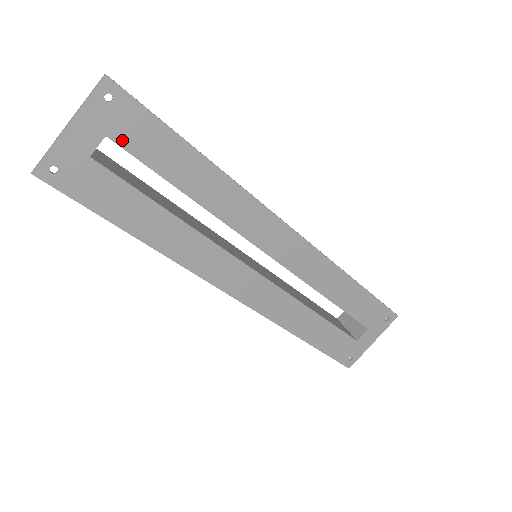
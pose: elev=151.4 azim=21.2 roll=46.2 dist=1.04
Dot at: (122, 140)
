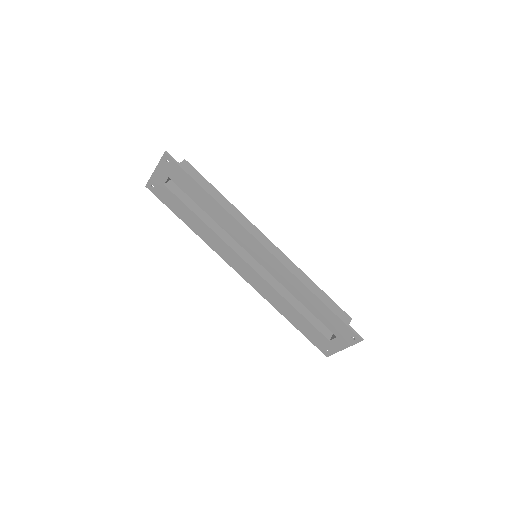
Dot at: (175, 180)
